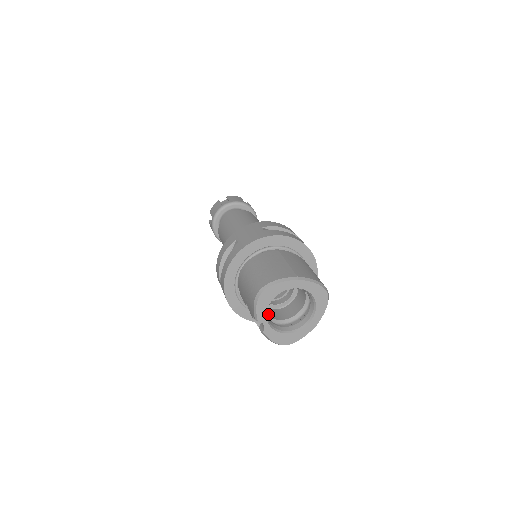
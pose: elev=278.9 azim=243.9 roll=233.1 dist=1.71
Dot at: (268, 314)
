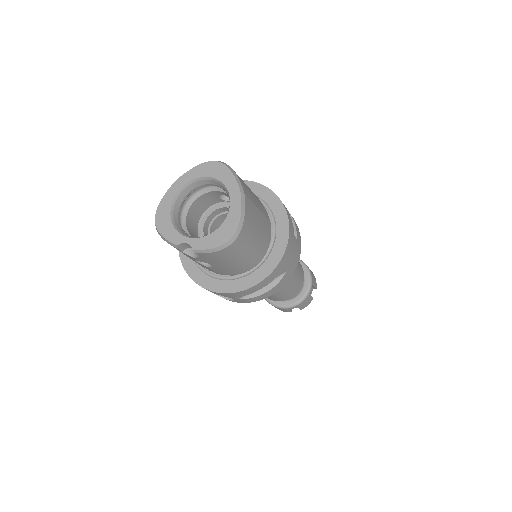
Dot at: occluded
